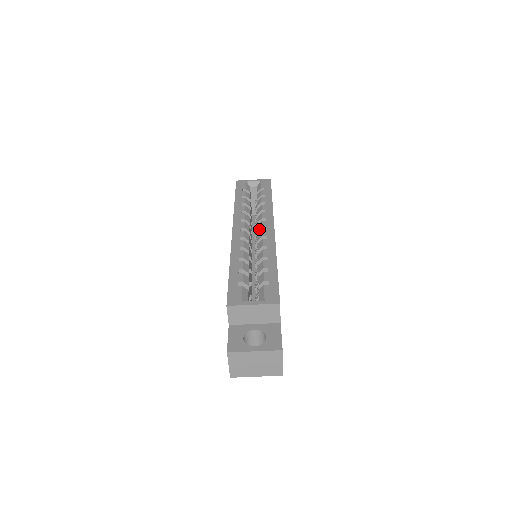
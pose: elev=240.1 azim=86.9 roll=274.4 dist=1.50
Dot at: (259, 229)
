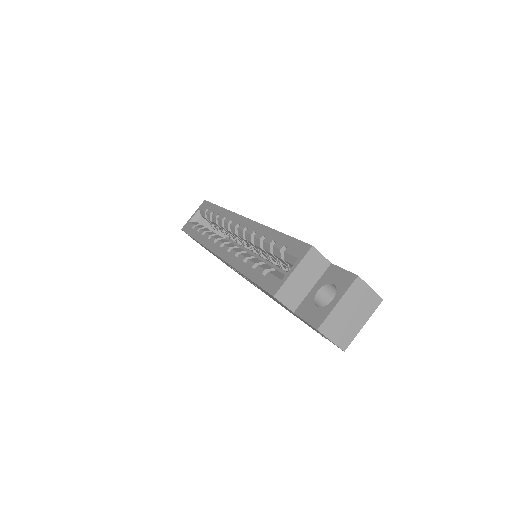
Dot at: (235, 232)
